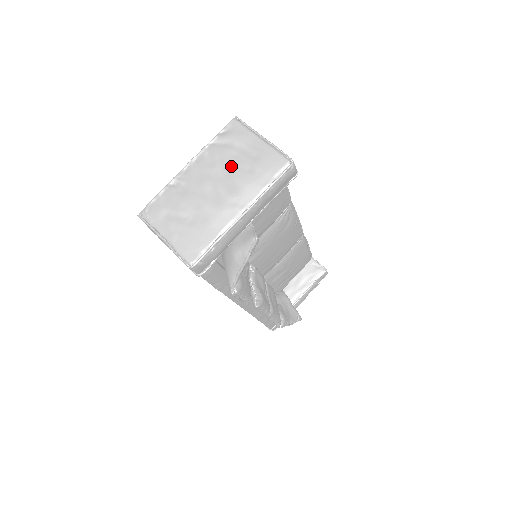
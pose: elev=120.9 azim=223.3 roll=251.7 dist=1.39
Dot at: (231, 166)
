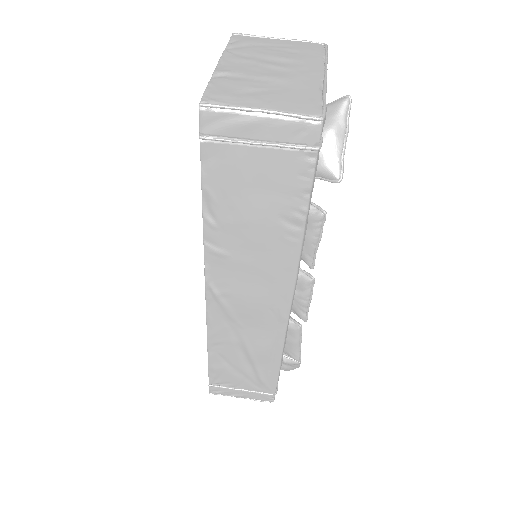
Dot at: (271, 54)
